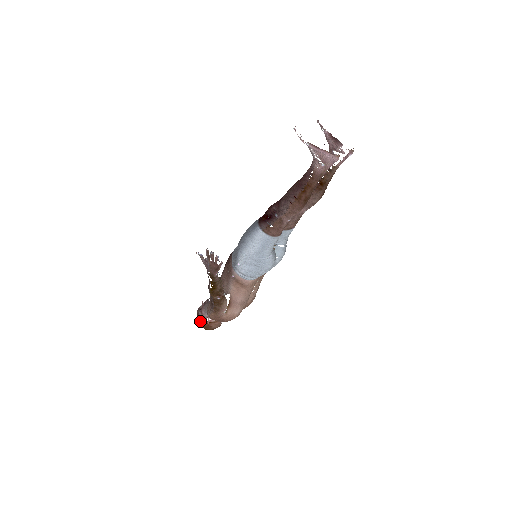
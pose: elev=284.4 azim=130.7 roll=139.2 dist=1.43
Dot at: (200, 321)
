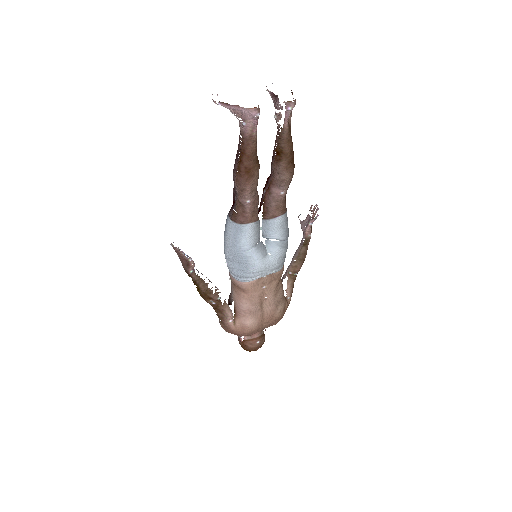
Dot at: (238, 340)
